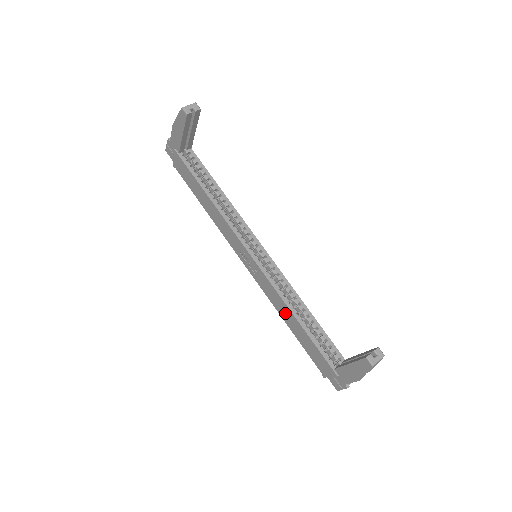
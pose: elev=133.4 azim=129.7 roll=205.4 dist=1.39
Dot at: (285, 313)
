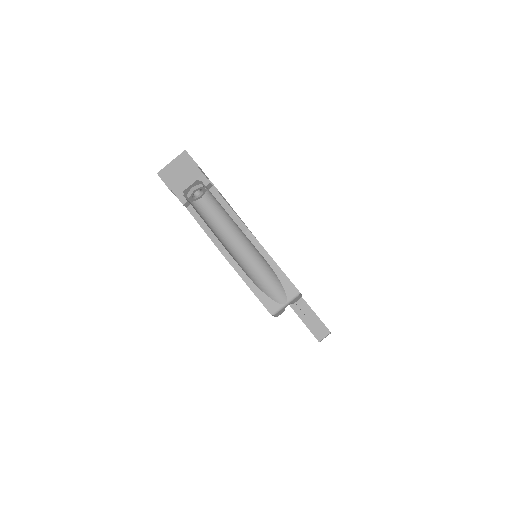
Dot at: occluded
